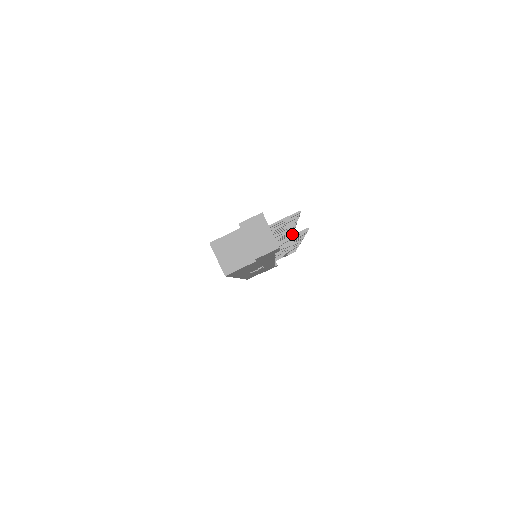
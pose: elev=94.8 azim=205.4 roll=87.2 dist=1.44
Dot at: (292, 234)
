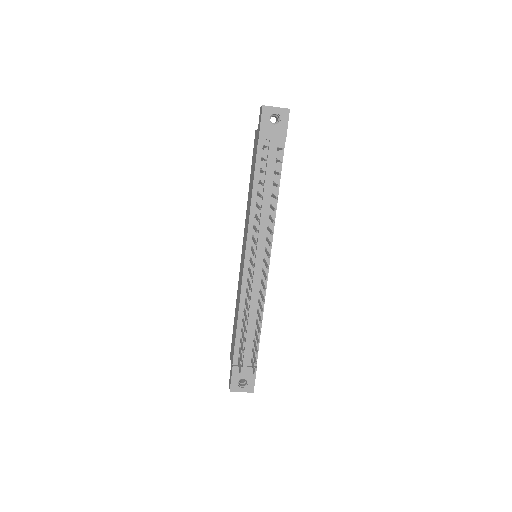
Dot at: occluded
